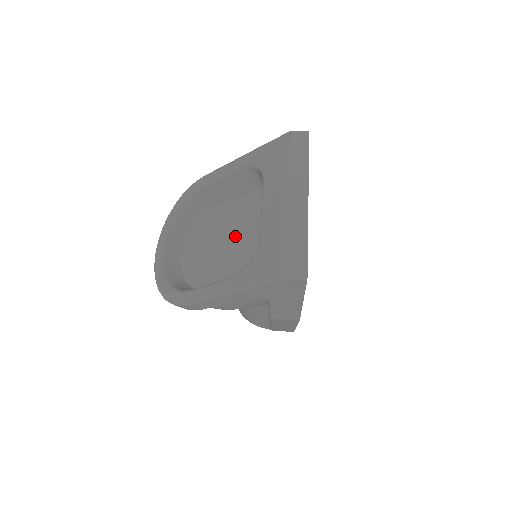
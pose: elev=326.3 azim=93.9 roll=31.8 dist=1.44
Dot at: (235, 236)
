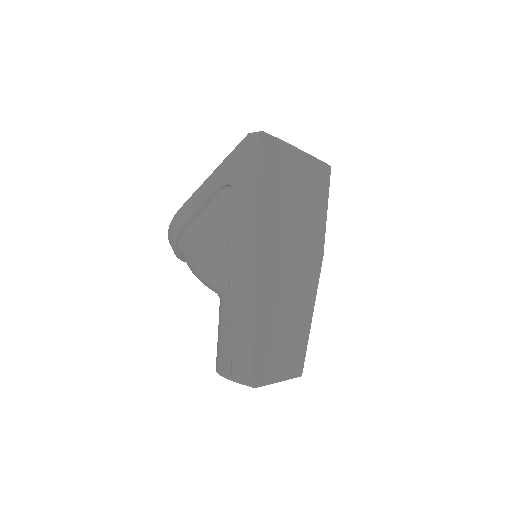
Dot at: occluded
